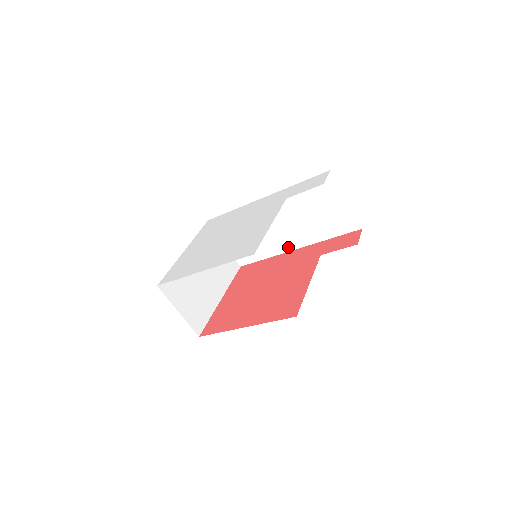
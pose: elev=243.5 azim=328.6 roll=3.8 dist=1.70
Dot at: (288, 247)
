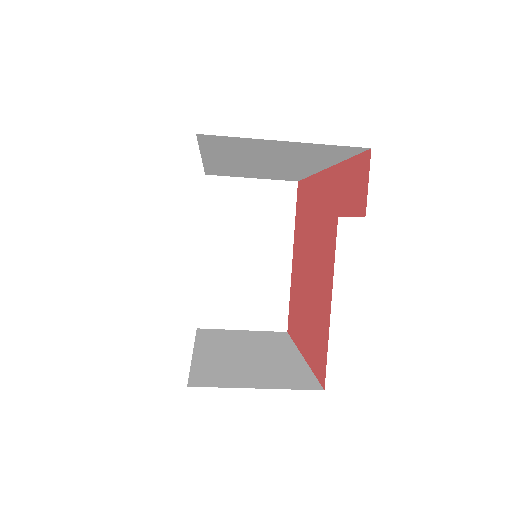
Dot at: (311, 170)
